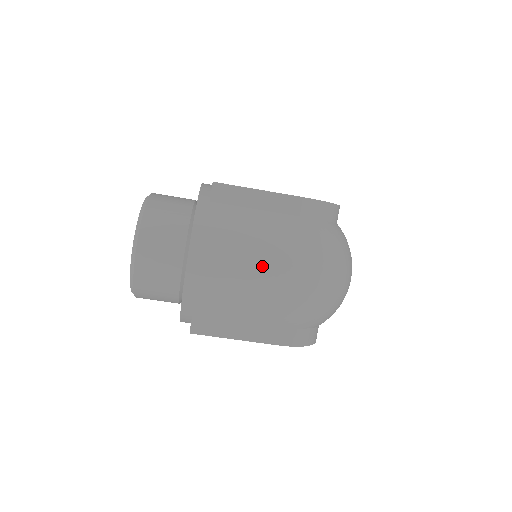
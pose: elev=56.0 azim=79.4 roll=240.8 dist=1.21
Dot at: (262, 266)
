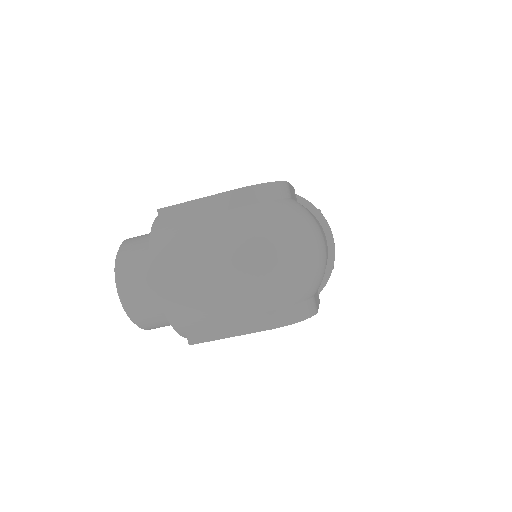
Dot at: (216, 264)
